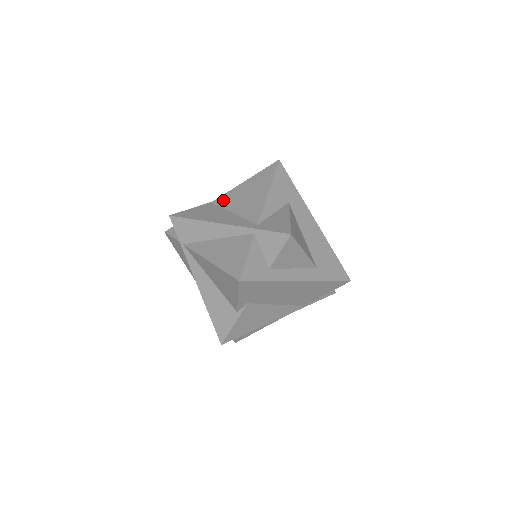
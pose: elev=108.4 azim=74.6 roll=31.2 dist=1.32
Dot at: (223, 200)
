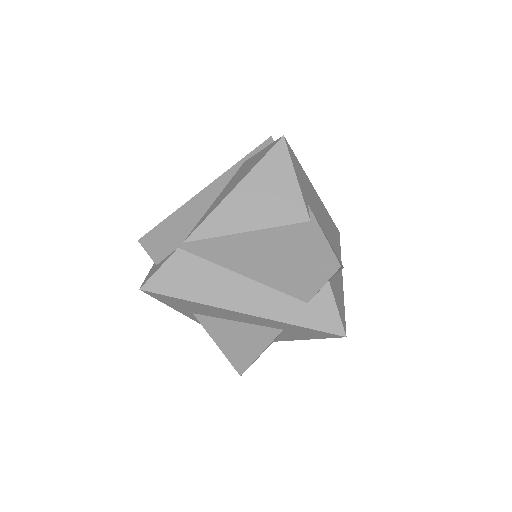
Dot at: occluded
